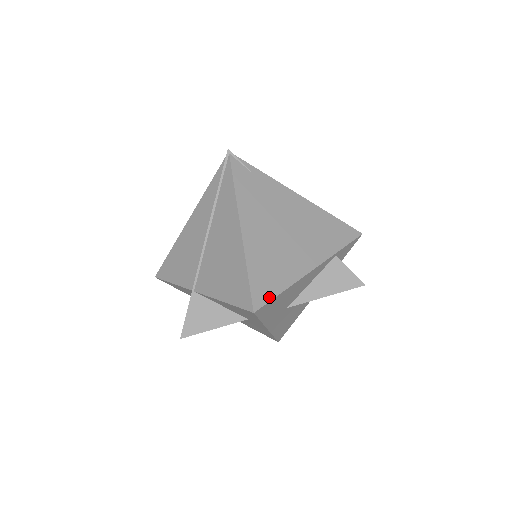
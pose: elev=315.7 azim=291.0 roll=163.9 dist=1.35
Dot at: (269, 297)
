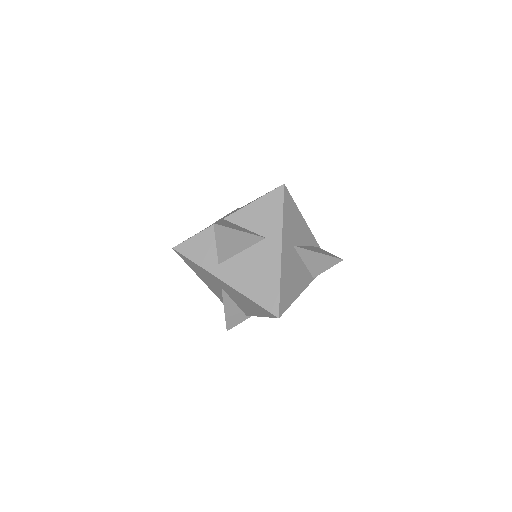
Dot at: (289, 195)
